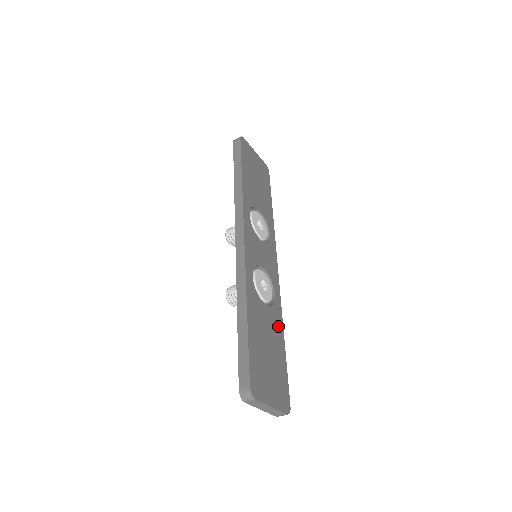
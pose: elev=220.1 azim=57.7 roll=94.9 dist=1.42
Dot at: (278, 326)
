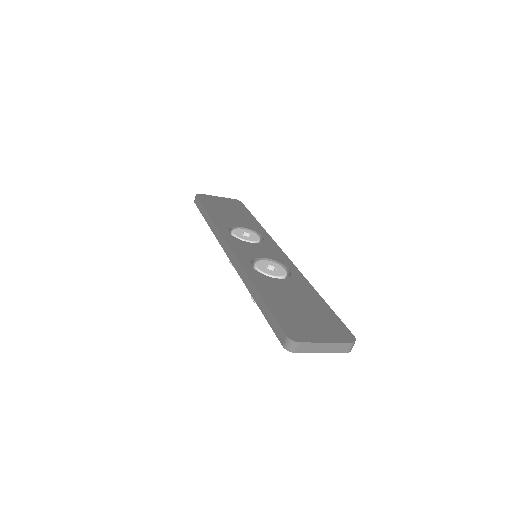
Dot at: (305, 288)
